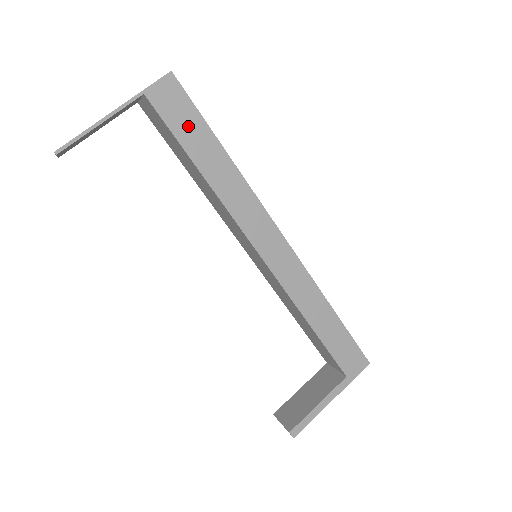
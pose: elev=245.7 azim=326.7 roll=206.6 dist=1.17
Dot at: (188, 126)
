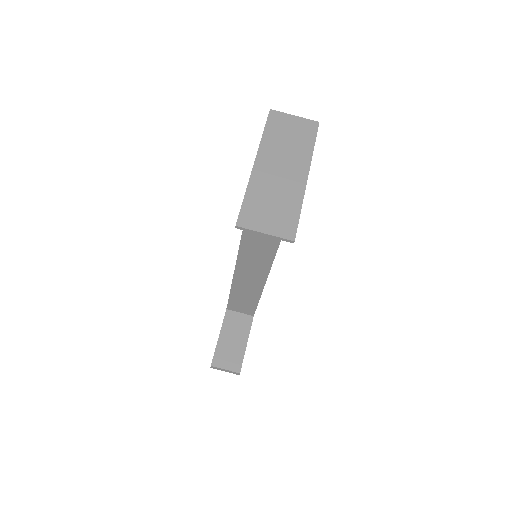
Dot at: occluded
